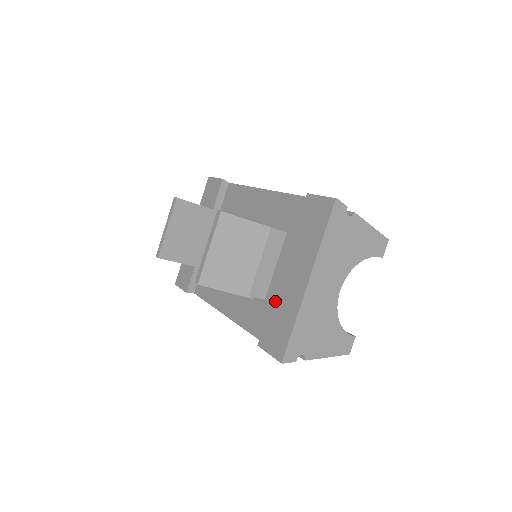
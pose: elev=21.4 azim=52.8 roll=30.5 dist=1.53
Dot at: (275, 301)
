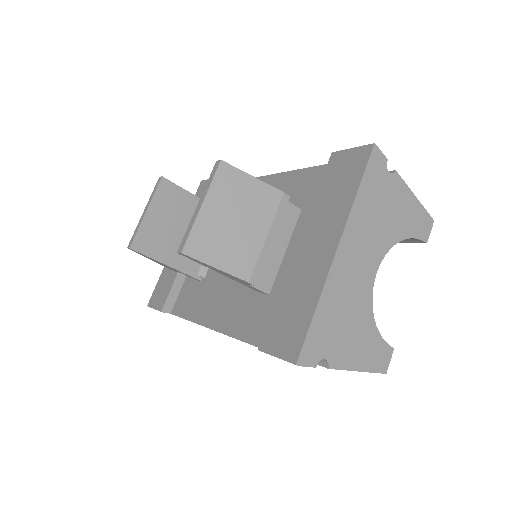
Dot at: (286, 286)
